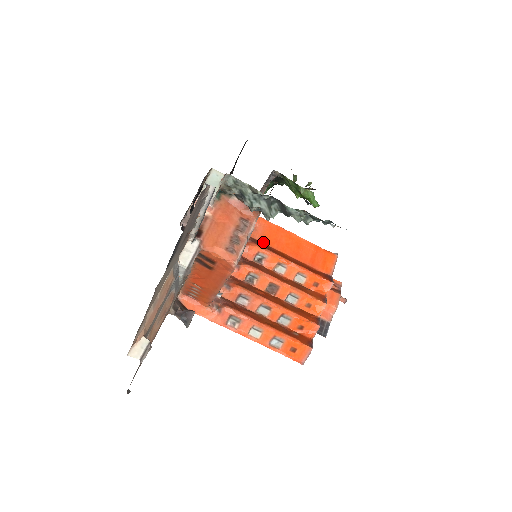
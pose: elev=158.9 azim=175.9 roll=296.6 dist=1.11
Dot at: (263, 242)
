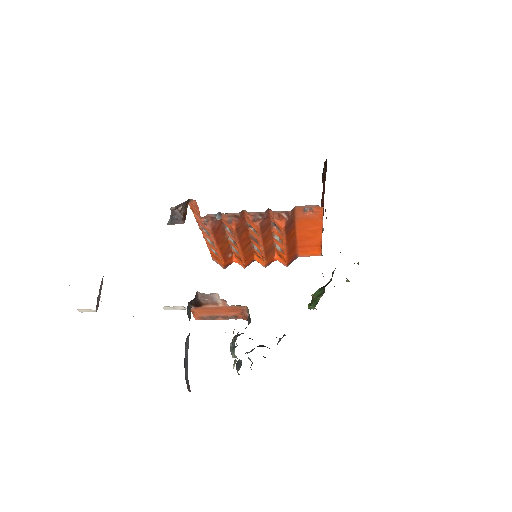
Dot at: (297, 220)
